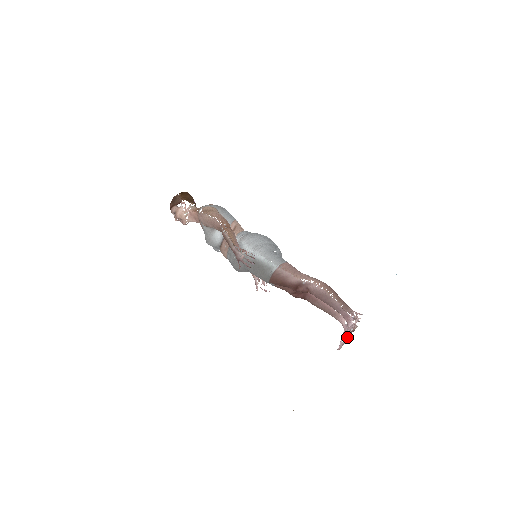
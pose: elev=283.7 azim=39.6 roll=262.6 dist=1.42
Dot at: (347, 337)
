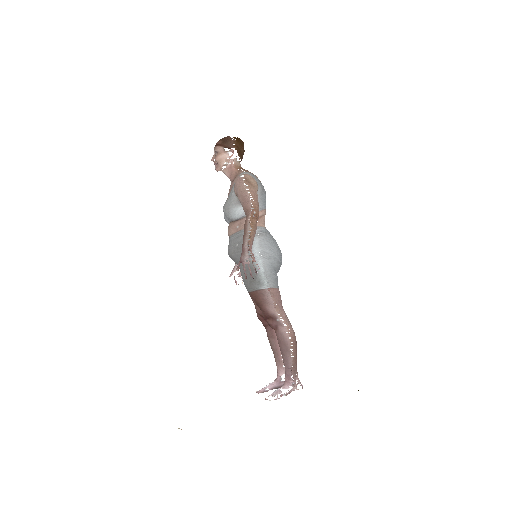
Dot at: occluded
